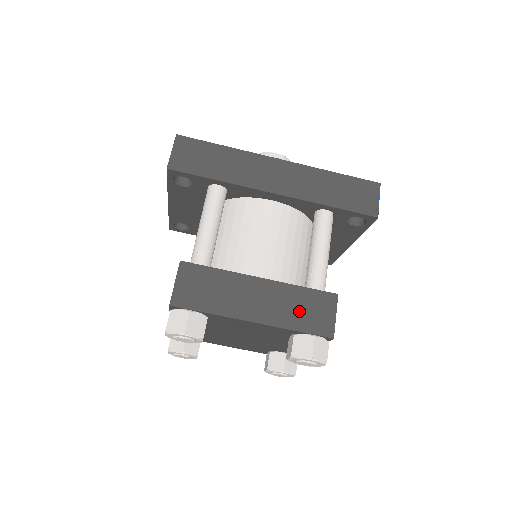
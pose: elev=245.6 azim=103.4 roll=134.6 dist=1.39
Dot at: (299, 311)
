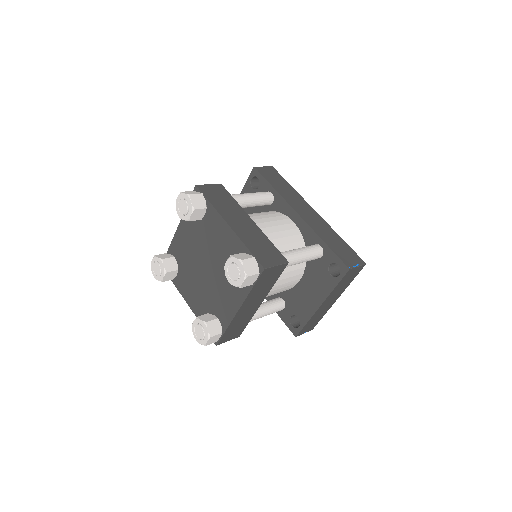
Dot at: (258, 245)
